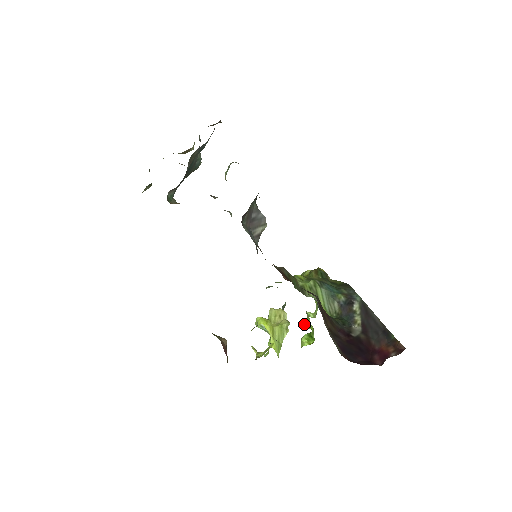
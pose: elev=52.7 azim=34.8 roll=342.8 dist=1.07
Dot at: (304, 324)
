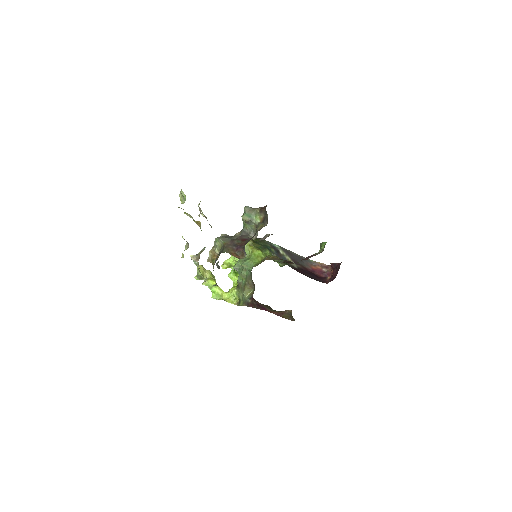
Dot at: (225, 267)
